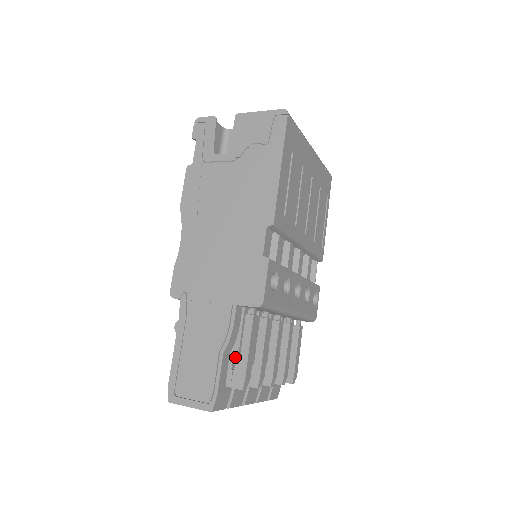
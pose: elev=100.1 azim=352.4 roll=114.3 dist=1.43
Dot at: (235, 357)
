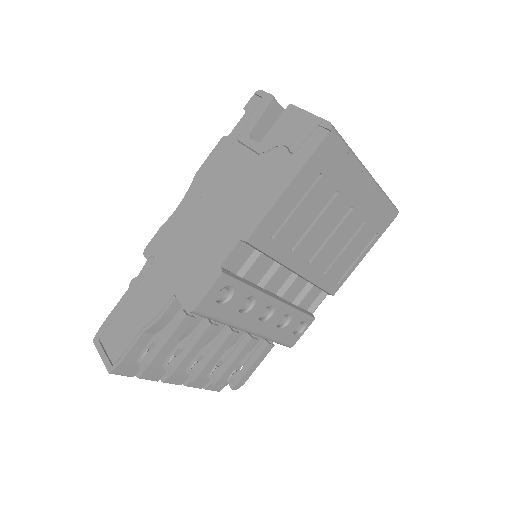
Dot at: (156, 341)
